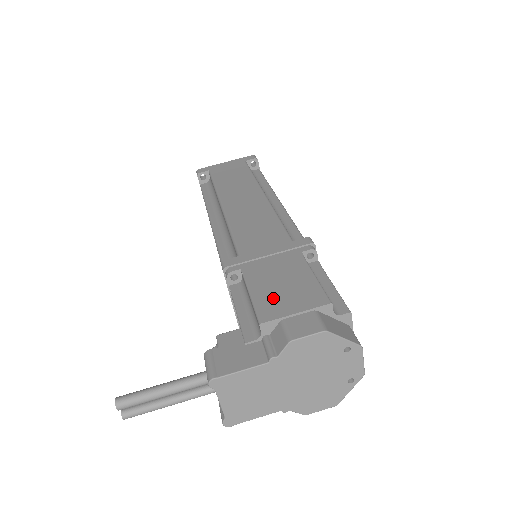
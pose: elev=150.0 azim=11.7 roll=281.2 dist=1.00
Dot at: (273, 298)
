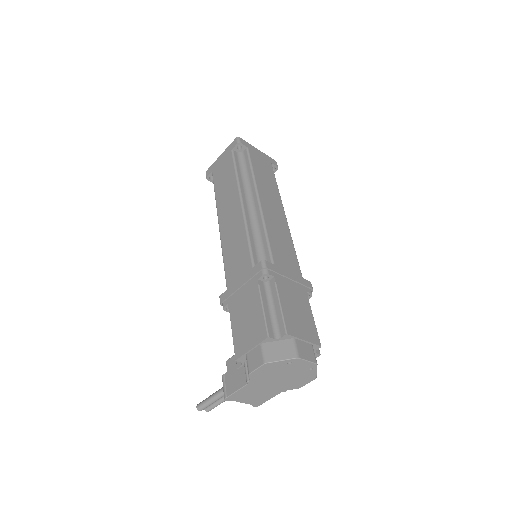
Dot at: (241, 335)
